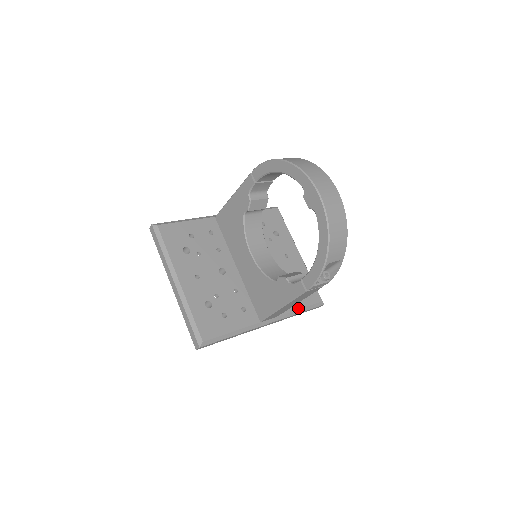
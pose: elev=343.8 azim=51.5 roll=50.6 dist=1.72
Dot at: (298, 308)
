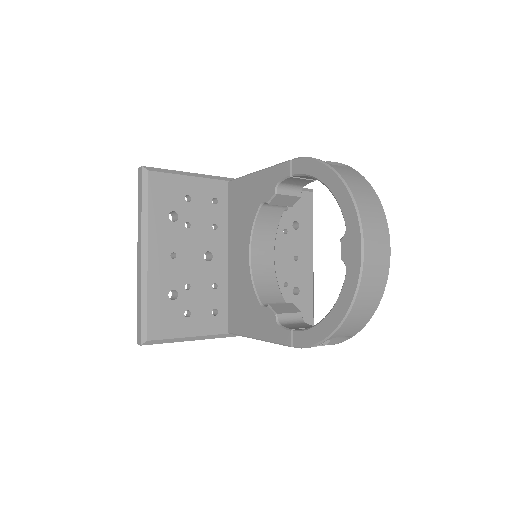
Dot at: occluded
